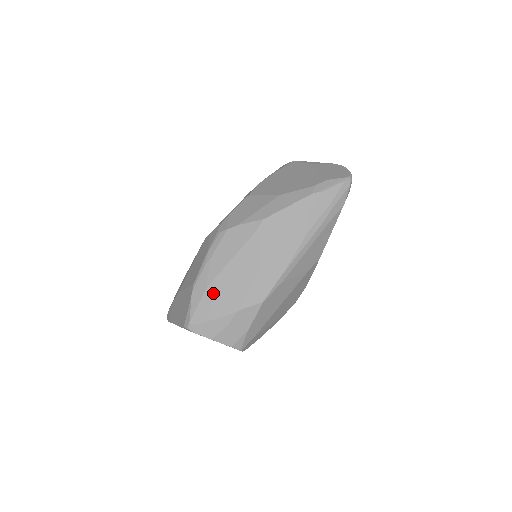
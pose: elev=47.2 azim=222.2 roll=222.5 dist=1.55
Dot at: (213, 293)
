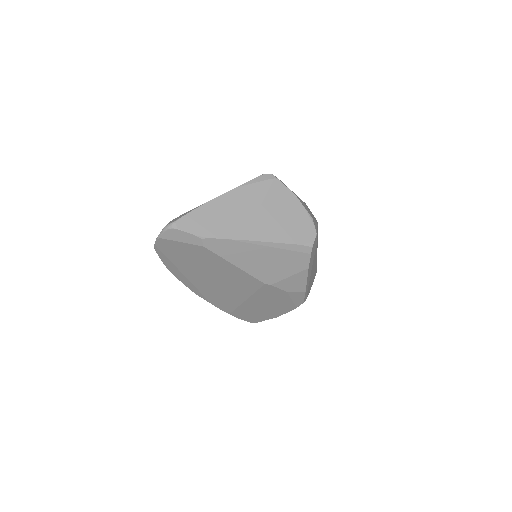
Dot at: occluded
